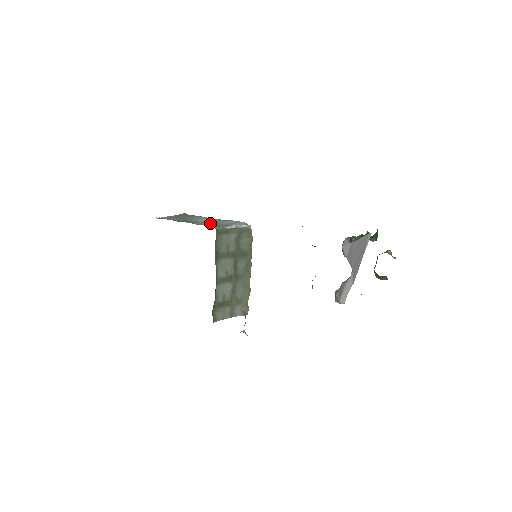
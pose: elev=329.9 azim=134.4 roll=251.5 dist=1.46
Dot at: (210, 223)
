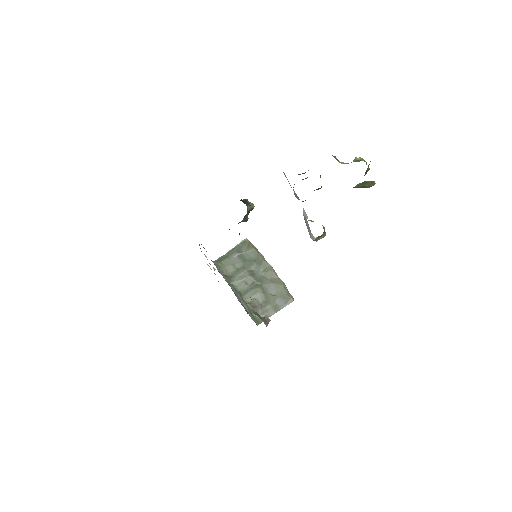
Dot at: occluded
